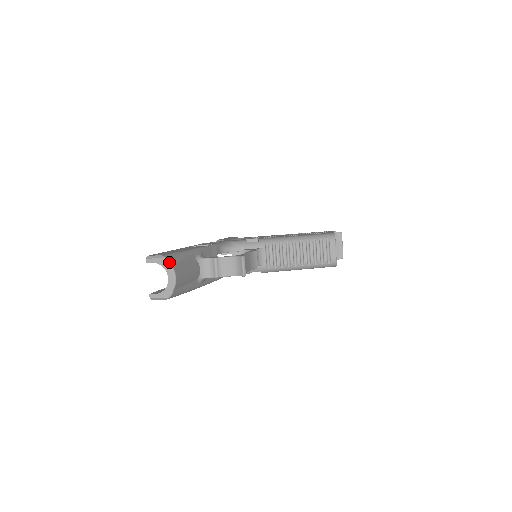
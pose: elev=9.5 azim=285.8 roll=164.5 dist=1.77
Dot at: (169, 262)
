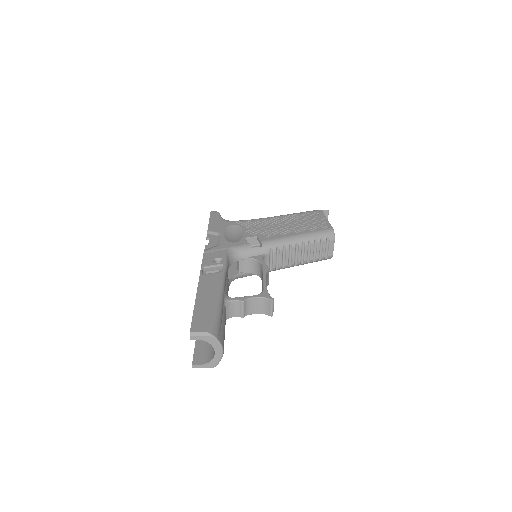
Dot at: (217, 339)
